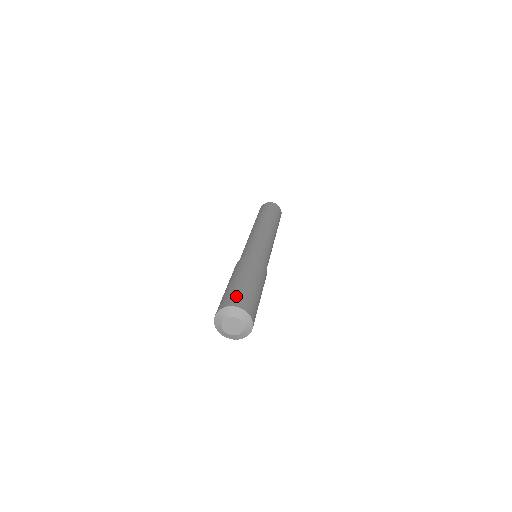
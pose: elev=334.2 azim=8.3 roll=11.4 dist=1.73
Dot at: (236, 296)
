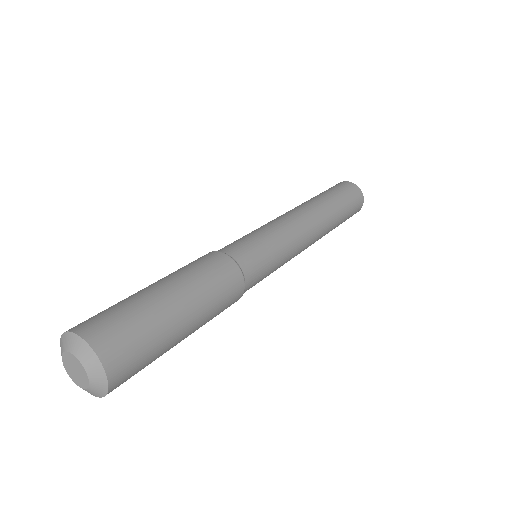
Dot at: (102, 314)
